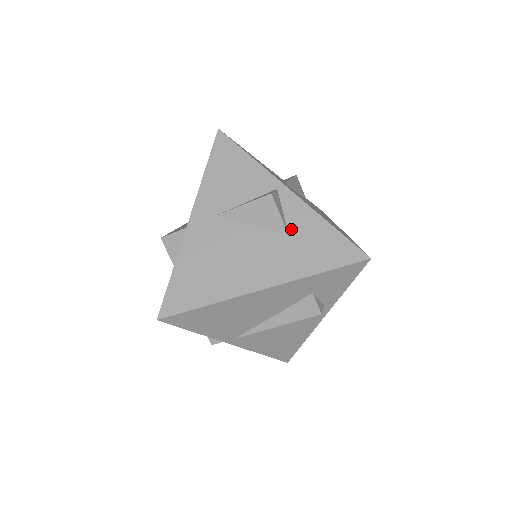
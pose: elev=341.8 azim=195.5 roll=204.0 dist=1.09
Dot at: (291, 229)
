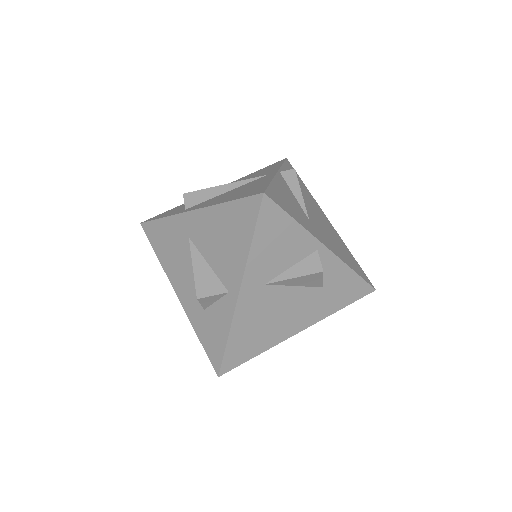
Dot at: (325, 282)
